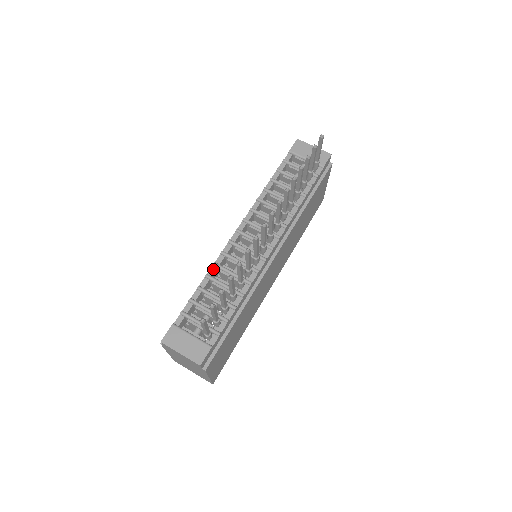
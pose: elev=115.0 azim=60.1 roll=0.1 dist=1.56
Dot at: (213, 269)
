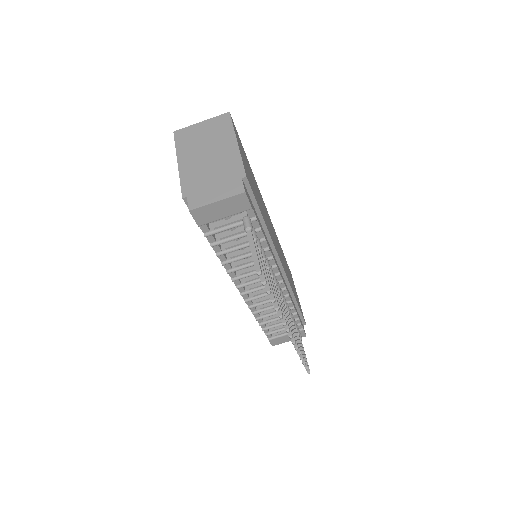
Dot at: (256, 315)
